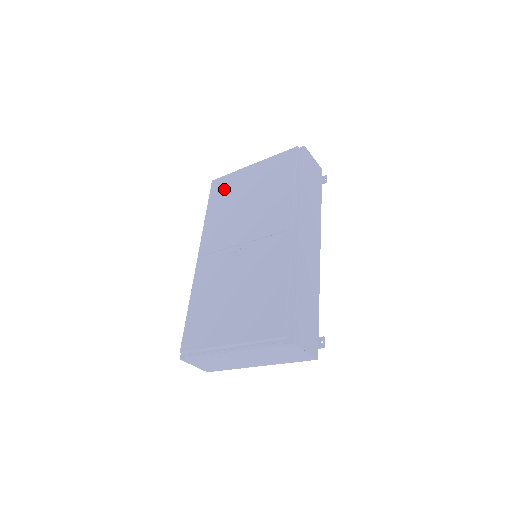
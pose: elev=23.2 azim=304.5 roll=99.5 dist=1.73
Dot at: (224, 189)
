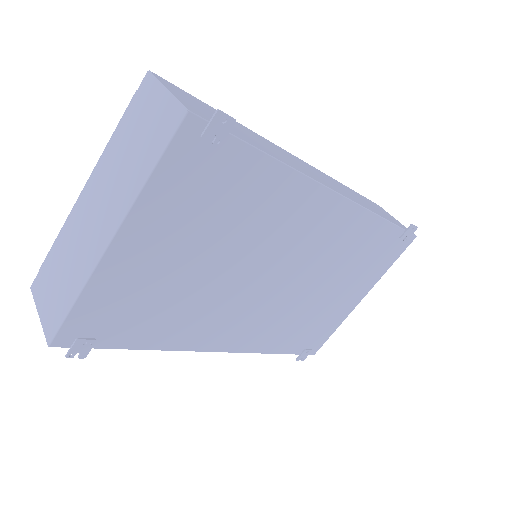
Dot at: occluded
